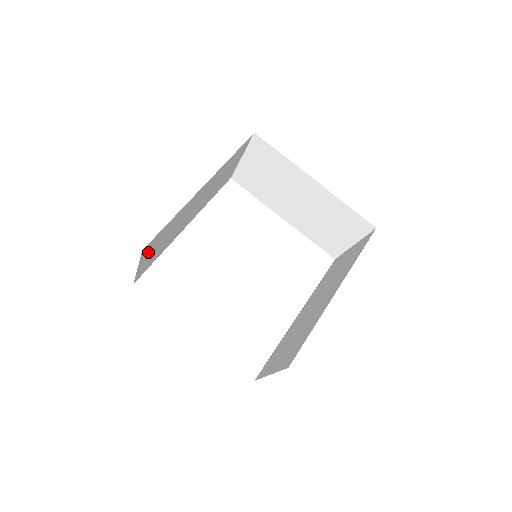
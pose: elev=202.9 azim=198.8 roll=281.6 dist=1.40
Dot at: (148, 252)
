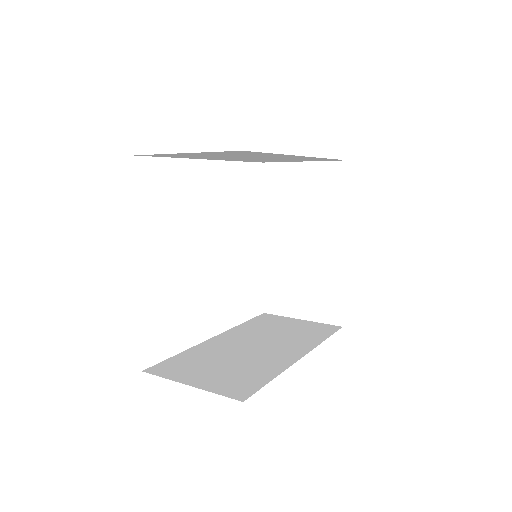
Dot at: occluded
